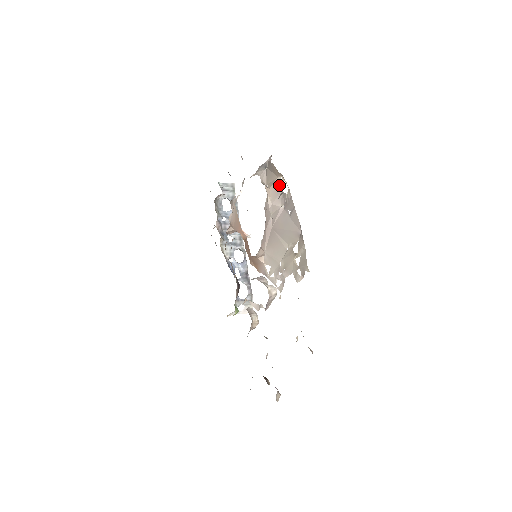
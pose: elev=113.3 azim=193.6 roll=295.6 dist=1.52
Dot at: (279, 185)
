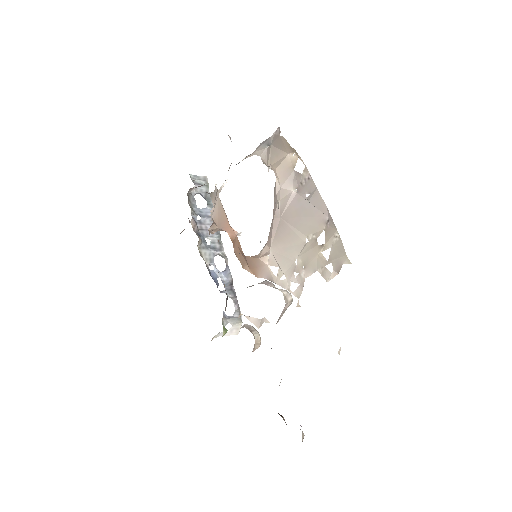
Dot at: (290, 164)
